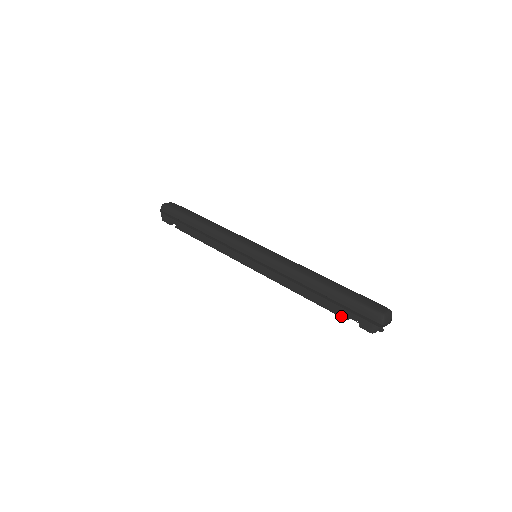
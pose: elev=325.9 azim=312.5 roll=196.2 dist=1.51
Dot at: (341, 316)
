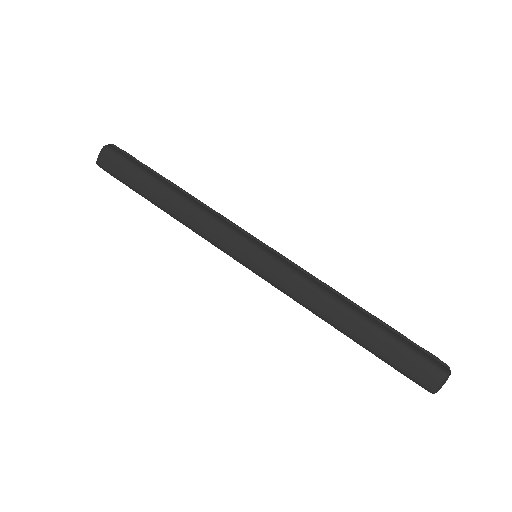
Dot at: occluded
